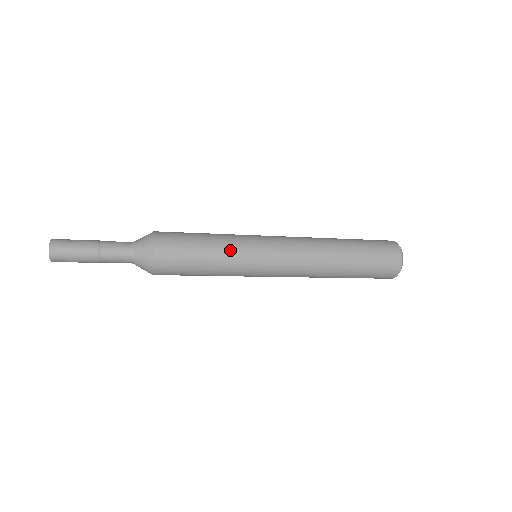
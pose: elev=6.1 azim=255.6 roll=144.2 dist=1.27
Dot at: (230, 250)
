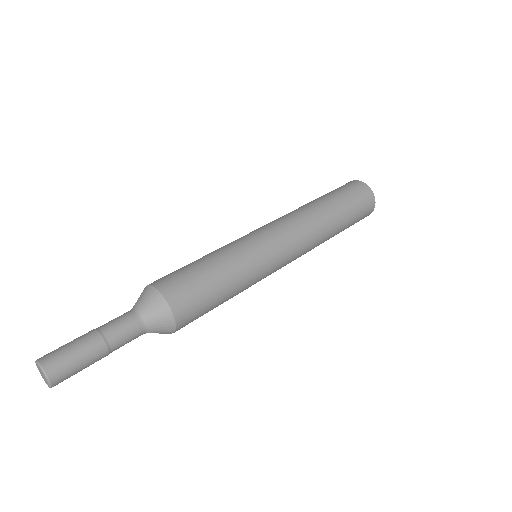
Dot at: (244, 271)
